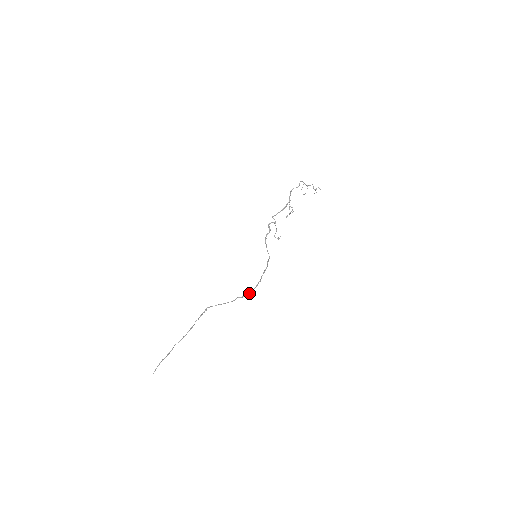
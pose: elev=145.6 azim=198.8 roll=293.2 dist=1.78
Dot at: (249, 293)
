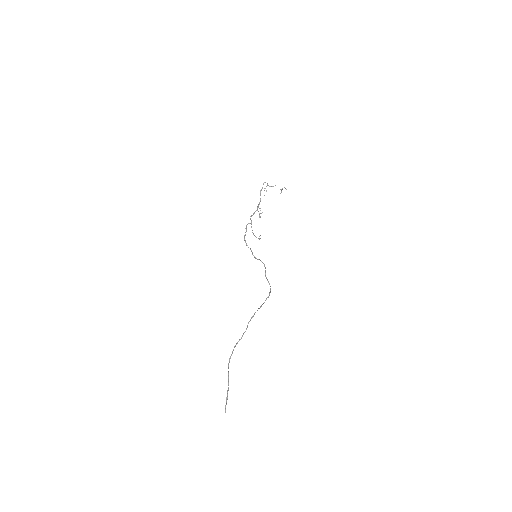
Dot at: (270, 292)
